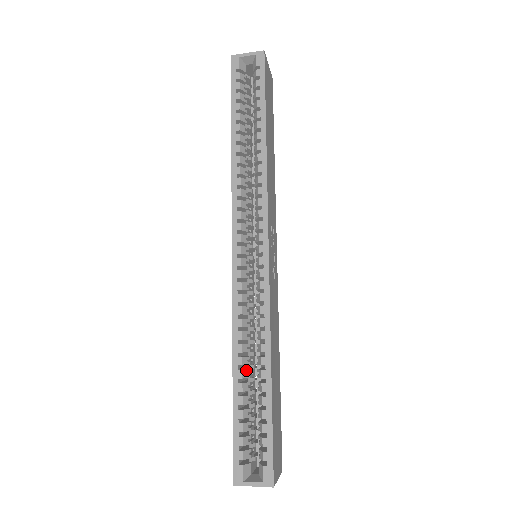
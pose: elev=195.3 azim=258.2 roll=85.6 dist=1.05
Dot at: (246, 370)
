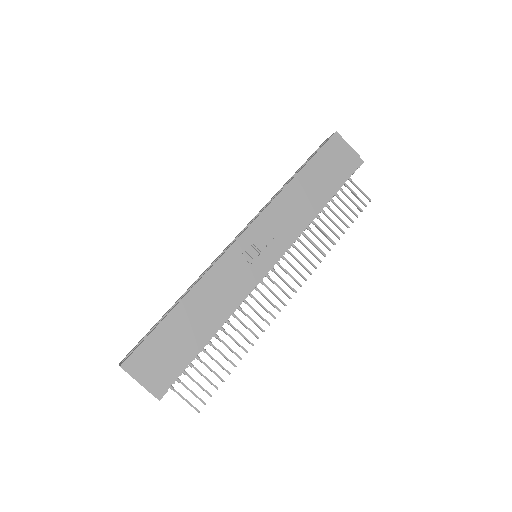
Dot at: occluded
